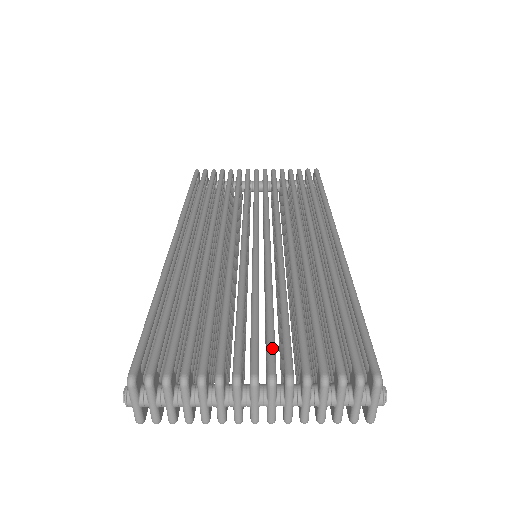
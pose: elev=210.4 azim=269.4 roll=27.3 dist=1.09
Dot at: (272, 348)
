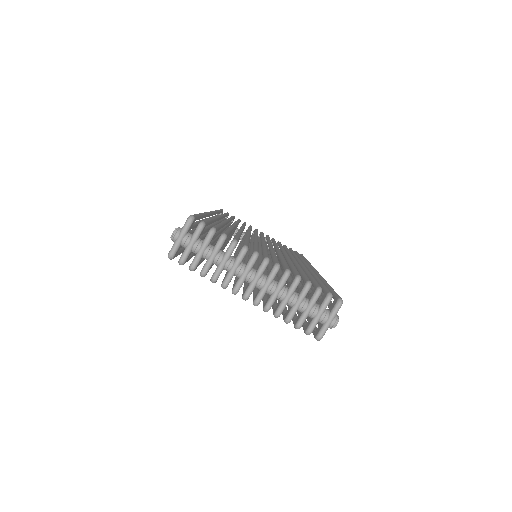
Dot at: occluded
